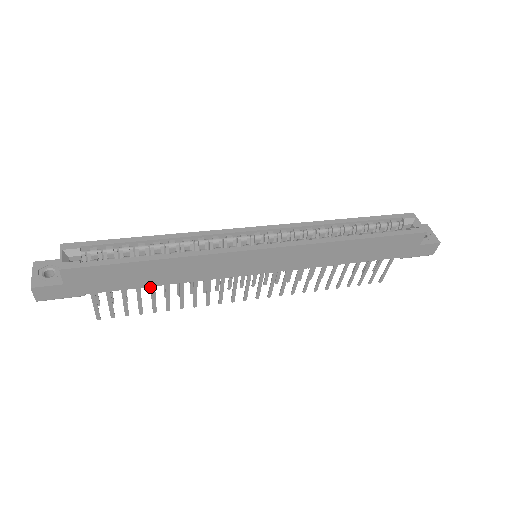
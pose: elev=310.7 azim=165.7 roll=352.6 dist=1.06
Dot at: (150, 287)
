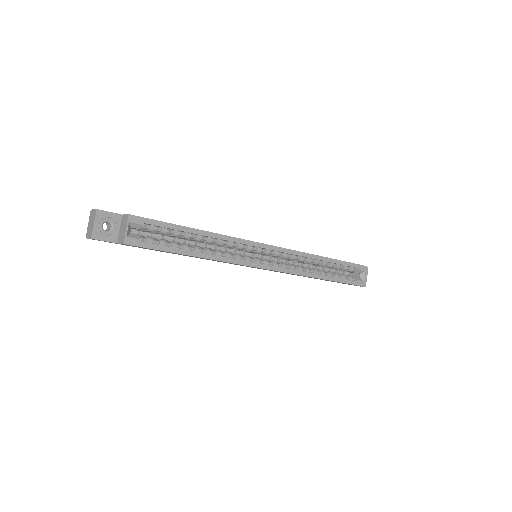
Dot at: occluded
